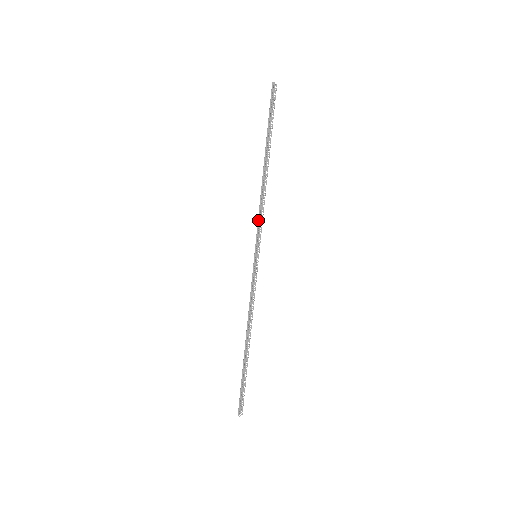
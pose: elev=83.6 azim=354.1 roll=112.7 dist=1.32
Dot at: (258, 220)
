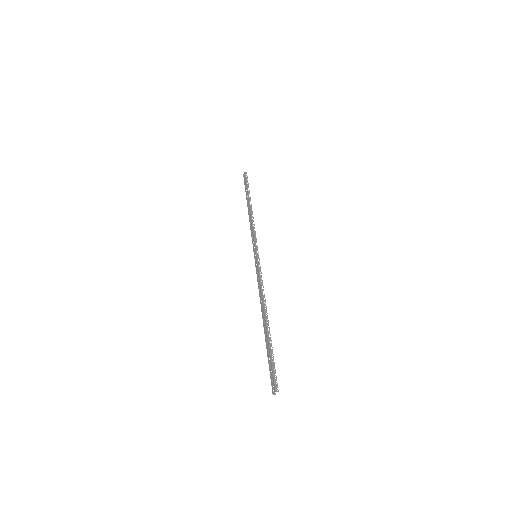
Dot at: (254, 233)
